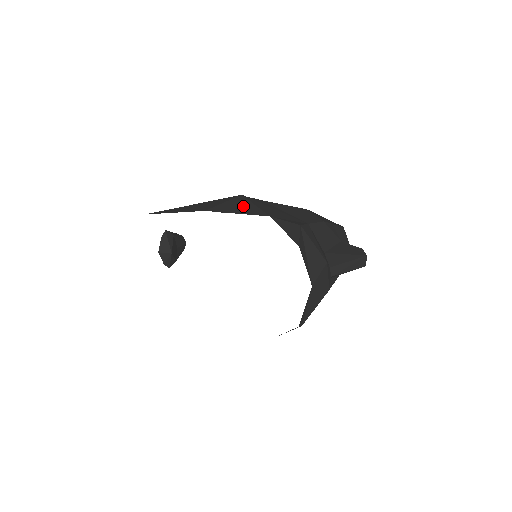
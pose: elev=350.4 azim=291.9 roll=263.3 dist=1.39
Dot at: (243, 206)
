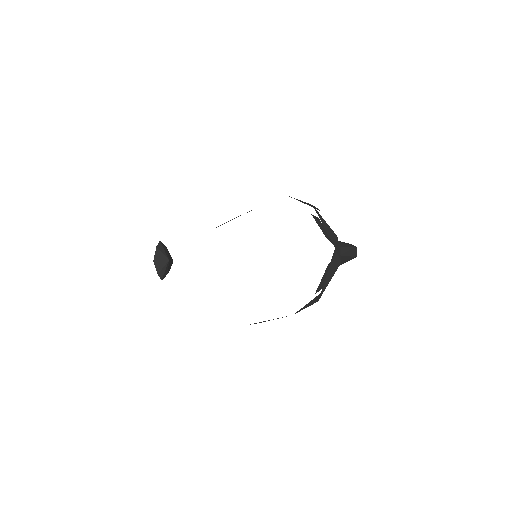
Dot at: occluded
